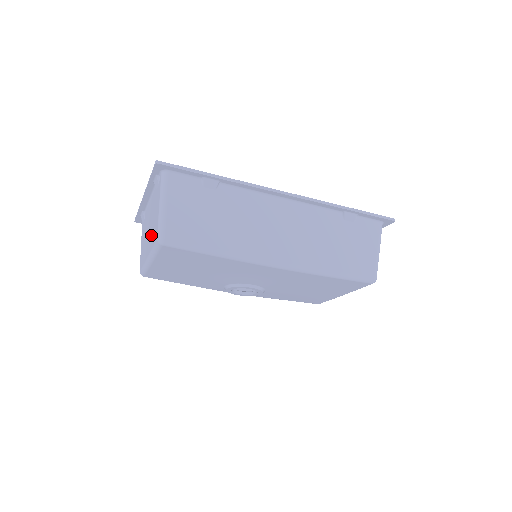
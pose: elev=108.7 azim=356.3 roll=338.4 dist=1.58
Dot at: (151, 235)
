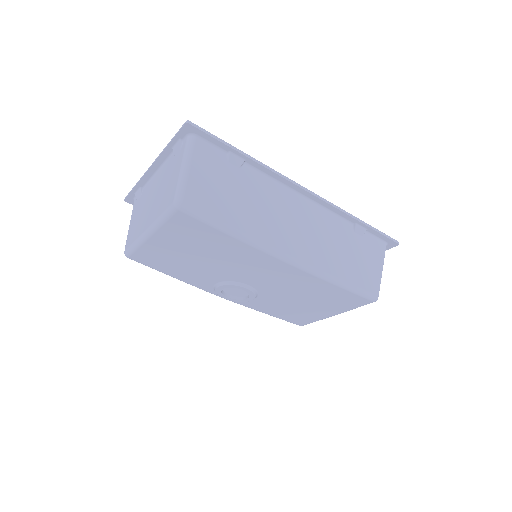
Dot at: (158, 204)
